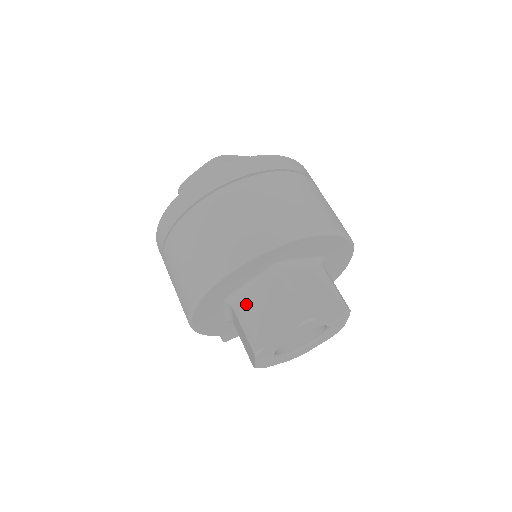
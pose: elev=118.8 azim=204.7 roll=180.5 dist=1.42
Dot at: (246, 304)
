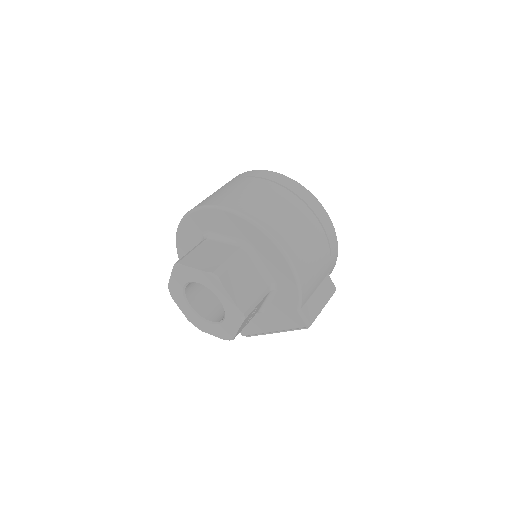
Dot at: occluded
